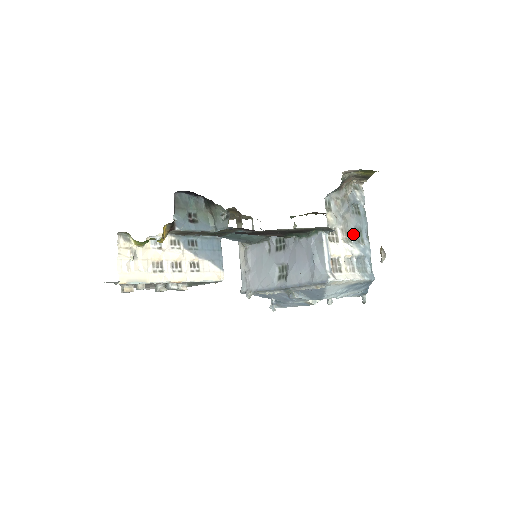
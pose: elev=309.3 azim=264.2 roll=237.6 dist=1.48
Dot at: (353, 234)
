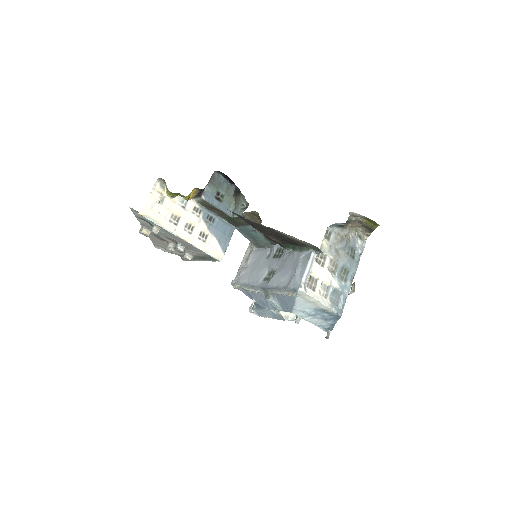
Dot at: (340, 270)
